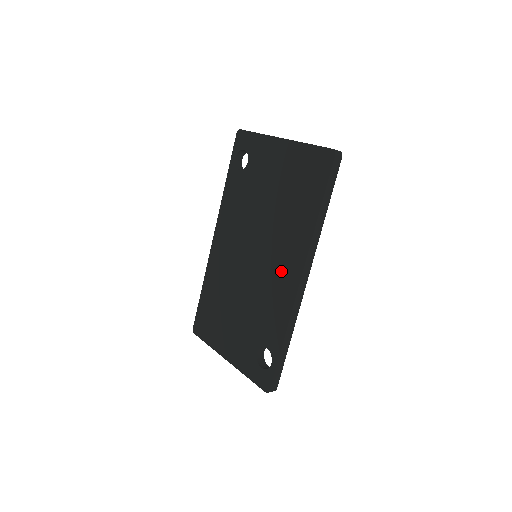
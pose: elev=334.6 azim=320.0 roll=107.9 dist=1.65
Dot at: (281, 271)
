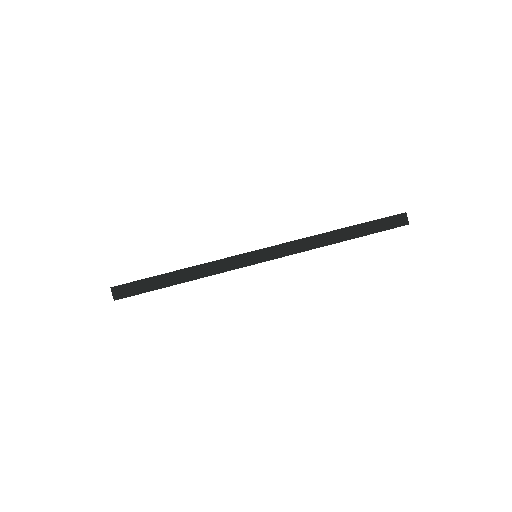
Dot at: occluded
